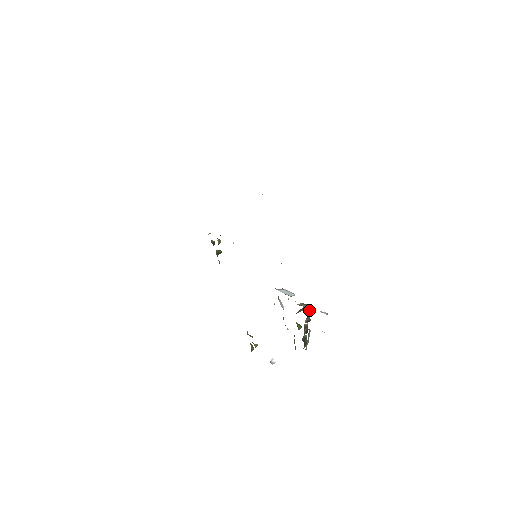
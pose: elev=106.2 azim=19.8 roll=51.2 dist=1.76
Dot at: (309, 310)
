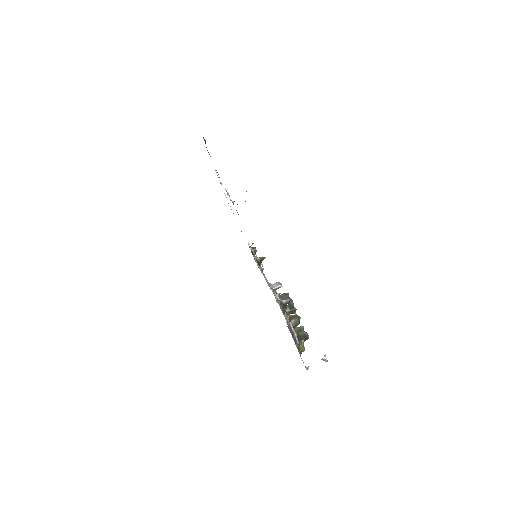
Dot at: occluded
